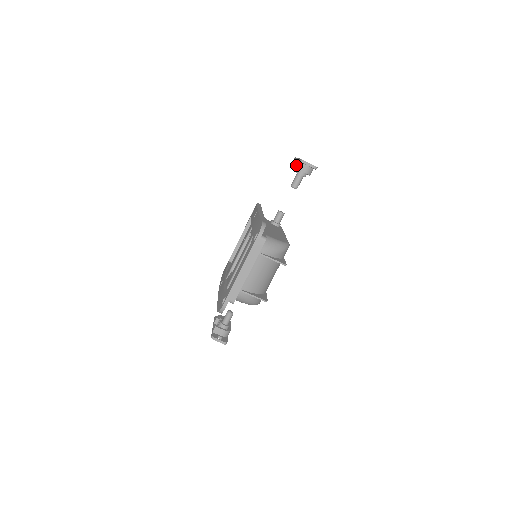
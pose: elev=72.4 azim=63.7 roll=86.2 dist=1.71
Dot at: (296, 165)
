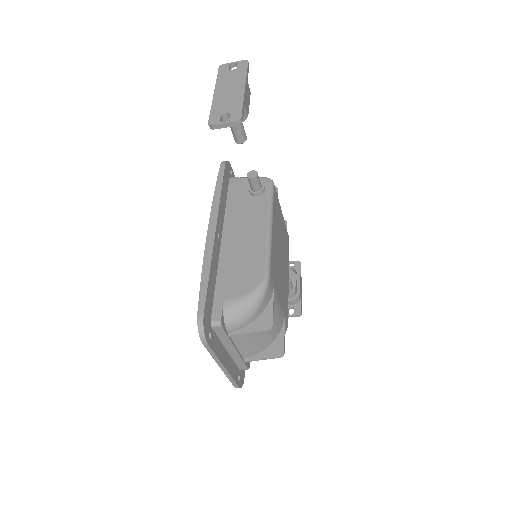
Dot at: occluded
